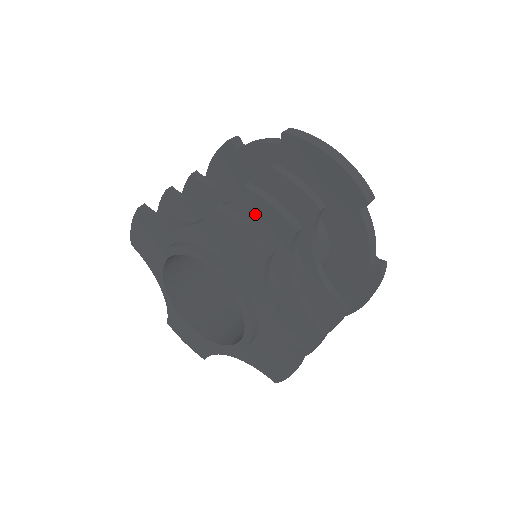
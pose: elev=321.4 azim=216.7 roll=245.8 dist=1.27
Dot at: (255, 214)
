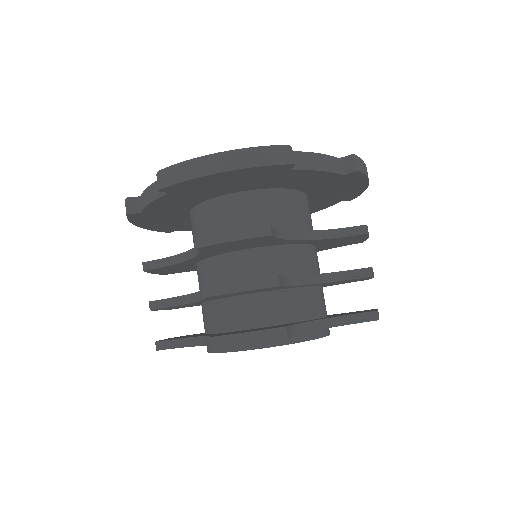
Dot at: occluded
